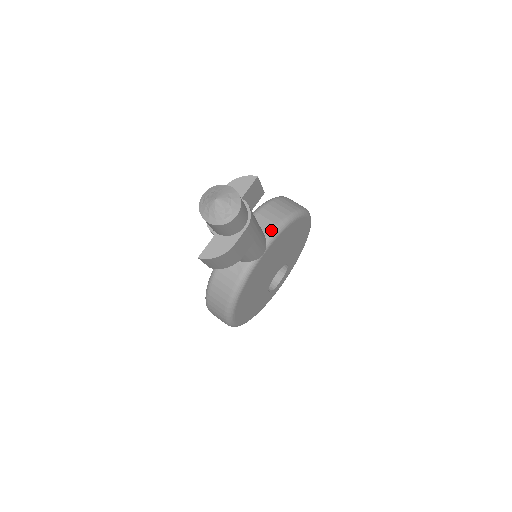
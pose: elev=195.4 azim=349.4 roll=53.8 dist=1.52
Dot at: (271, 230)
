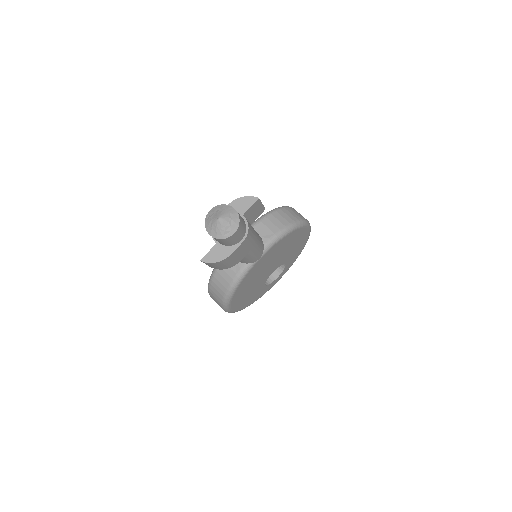
Dot at: (269, 238)
